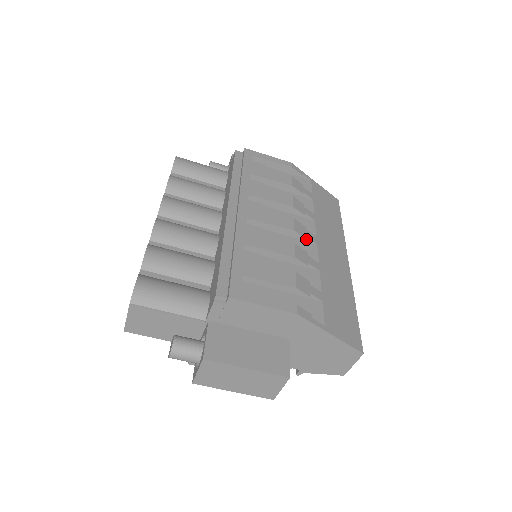
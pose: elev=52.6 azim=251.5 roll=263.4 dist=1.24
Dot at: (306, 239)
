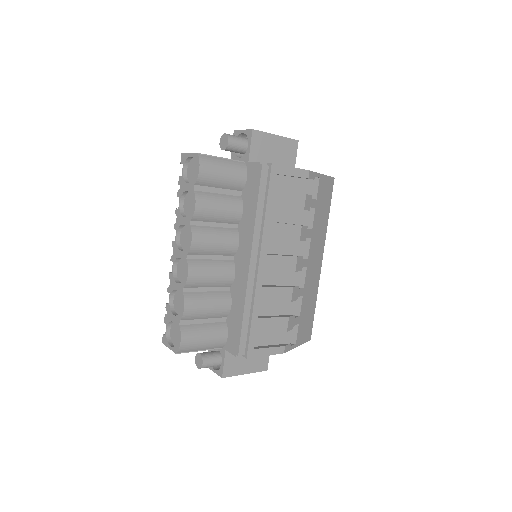
Dot at: (301, 267)
